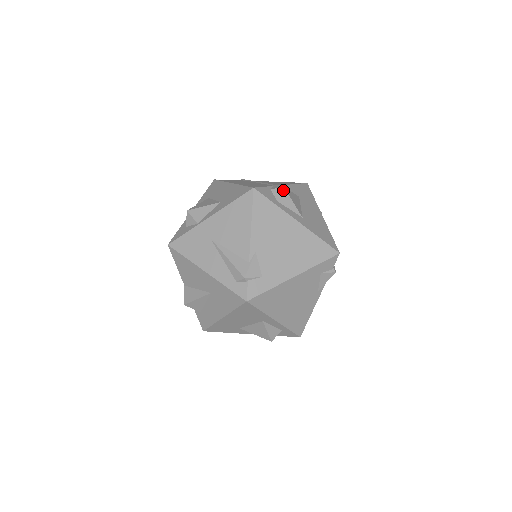
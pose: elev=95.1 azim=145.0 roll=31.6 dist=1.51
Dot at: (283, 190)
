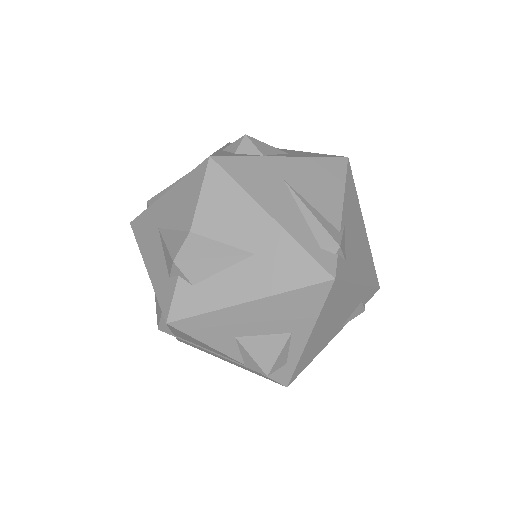
Dot at: occluded
